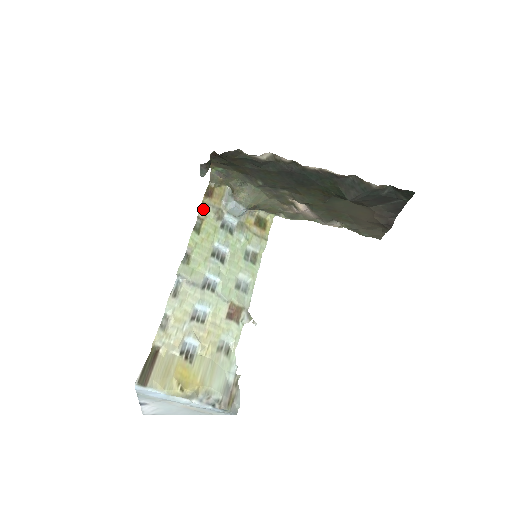
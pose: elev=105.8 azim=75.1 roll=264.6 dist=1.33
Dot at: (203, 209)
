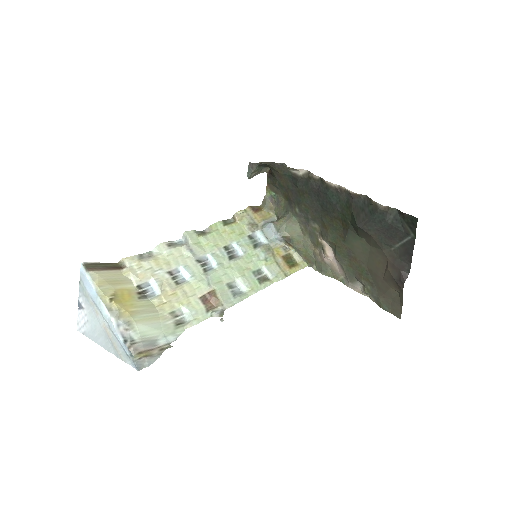
Dot at: (242, 214)
